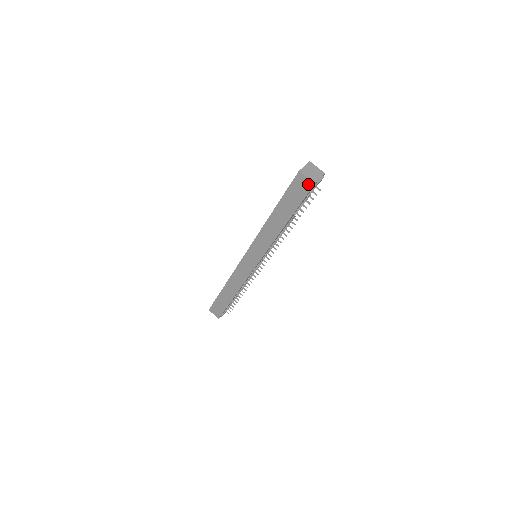
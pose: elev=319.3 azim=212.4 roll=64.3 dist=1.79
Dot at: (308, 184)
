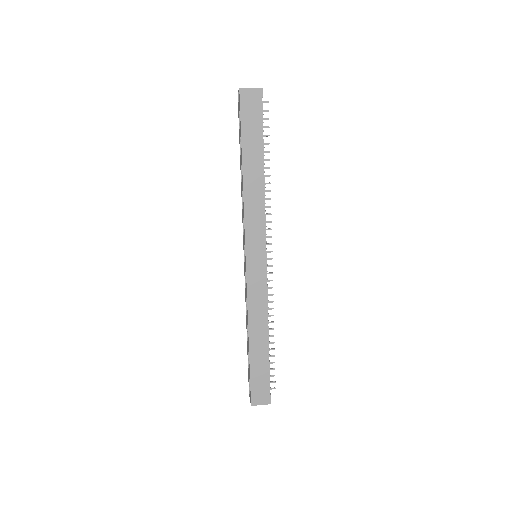
Dot at: (256, 94)
